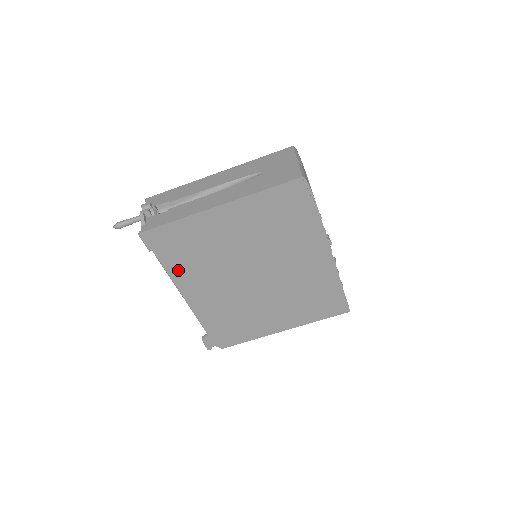
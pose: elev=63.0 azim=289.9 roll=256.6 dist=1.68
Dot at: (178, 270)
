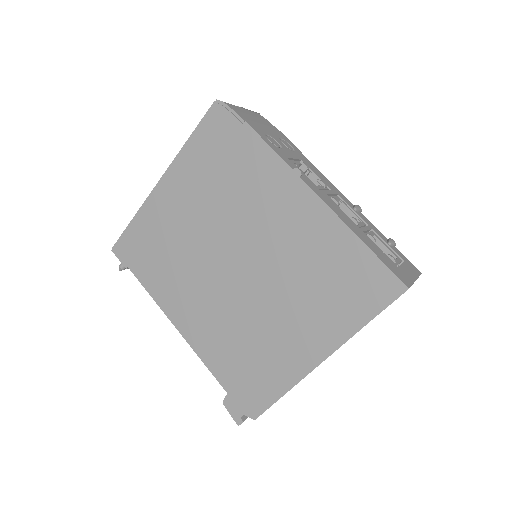
Dot at: (157, 286)
